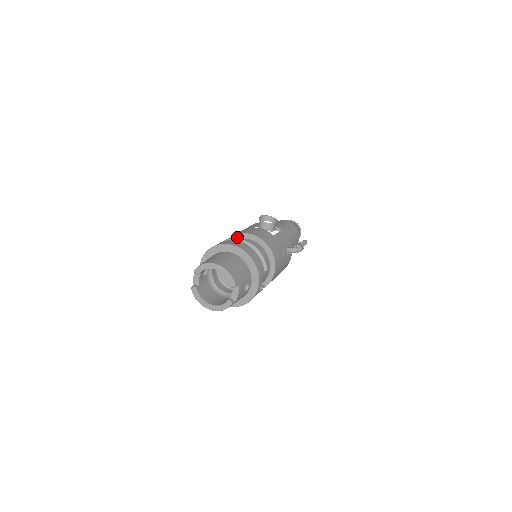
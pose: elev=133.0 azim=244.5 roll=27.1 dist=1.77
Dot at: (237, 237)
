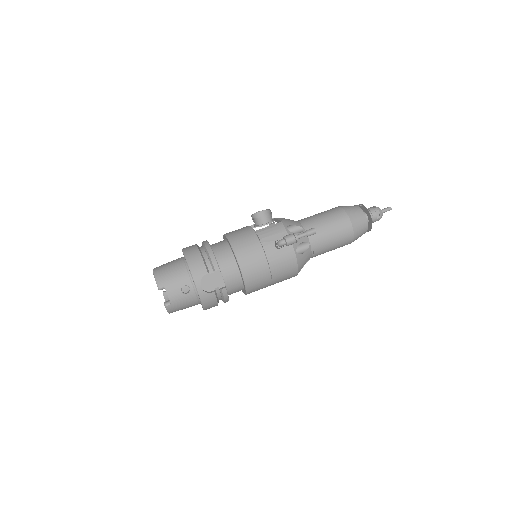
Dot at: (206, 240)
